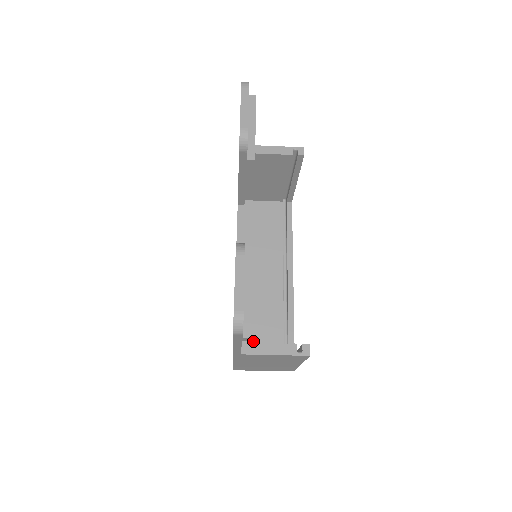
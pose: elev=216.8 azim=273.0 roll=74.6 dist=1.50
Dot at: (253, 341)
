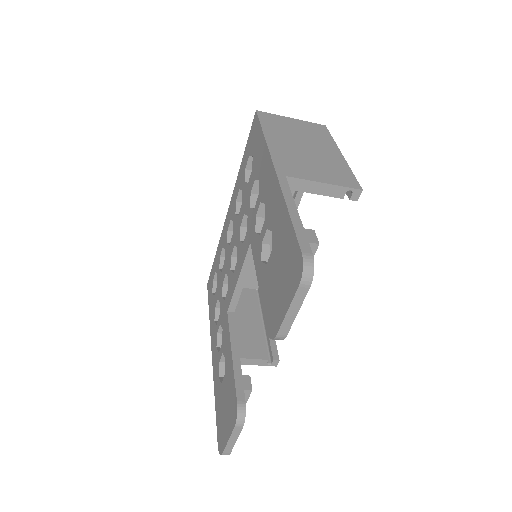
Dot at: occluded
